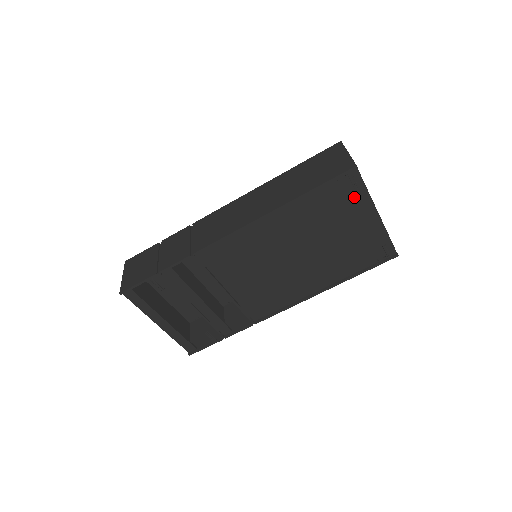
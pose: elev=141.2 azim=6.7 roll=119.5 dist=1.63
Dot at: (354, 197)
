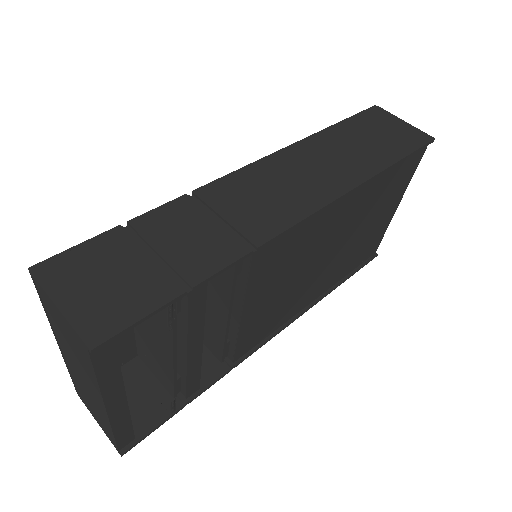
Dot at: (404, 179)
